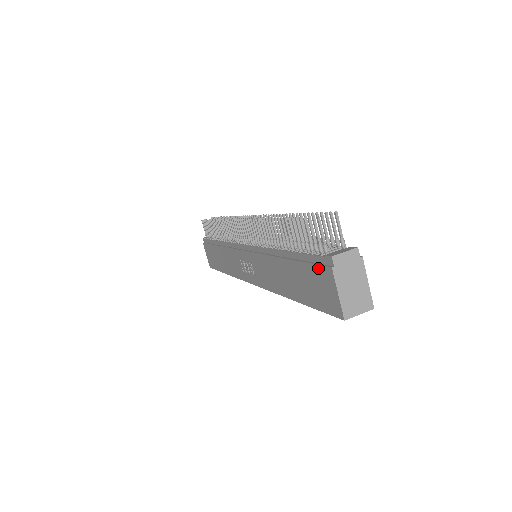
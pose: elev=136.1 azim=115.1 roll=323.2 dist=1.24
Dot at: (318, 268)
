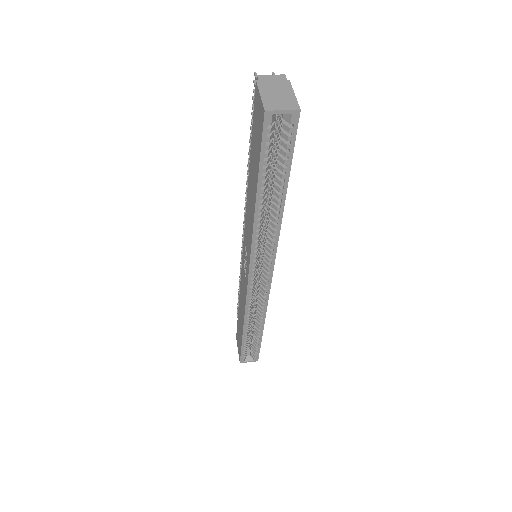
Dot at: (254, 107)
